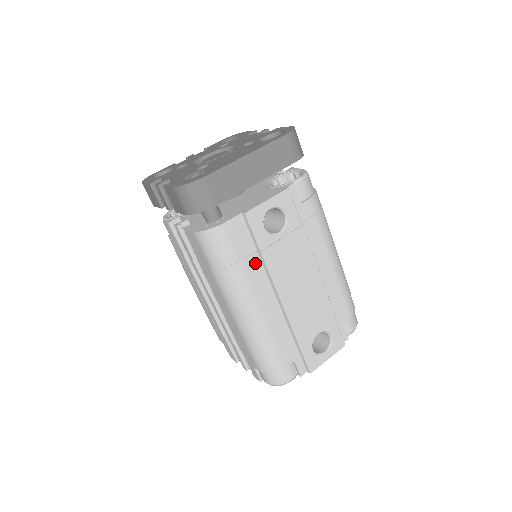
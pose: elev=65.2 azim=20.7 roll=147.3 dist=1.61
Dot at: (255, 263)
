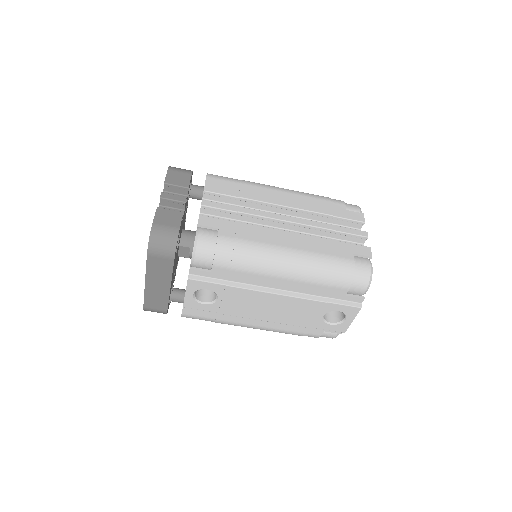
Dot at: (225, 315)
